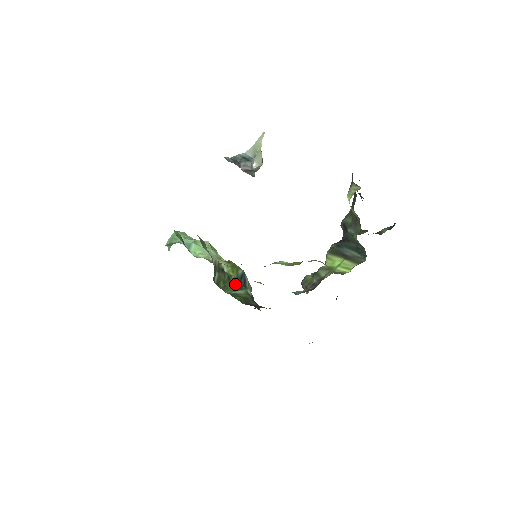
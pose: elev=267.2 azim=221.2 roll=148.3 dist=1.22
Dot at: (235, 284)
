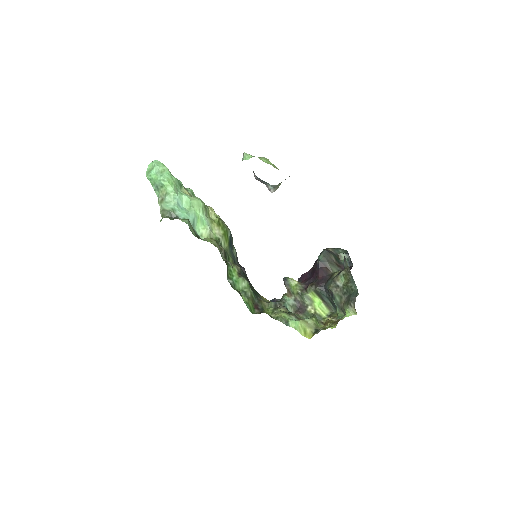
Dot at: (232, 259)
